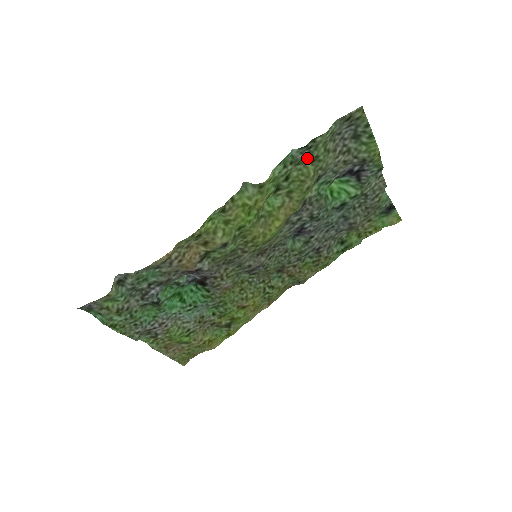
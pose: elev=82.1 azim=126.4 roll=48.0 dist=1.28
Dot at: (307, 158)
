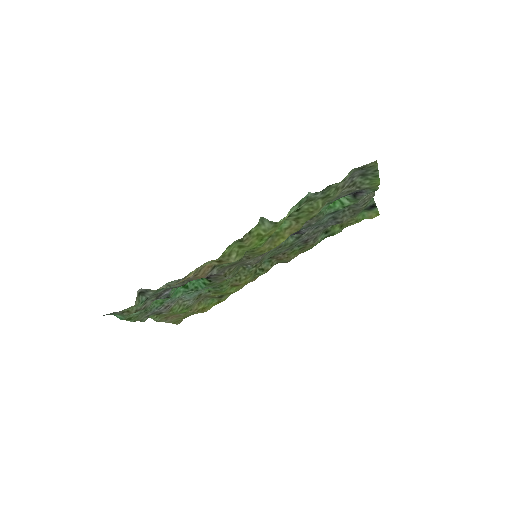
Dot at: (319, 196)
